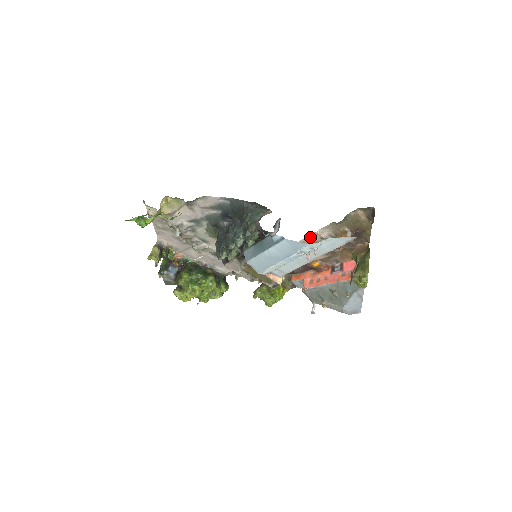
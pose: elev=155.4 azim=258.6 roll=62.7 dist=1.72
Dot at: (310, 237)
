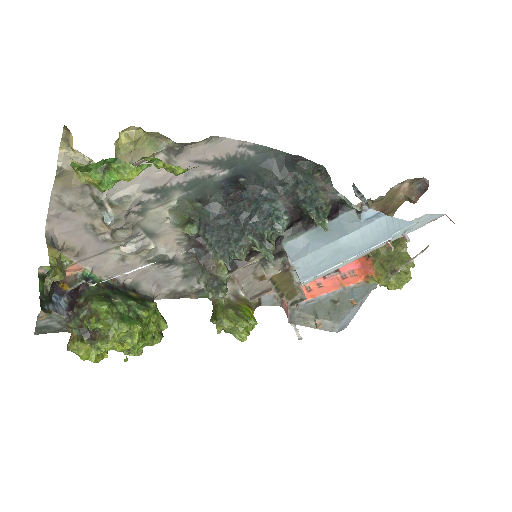
Dot at: occluded
